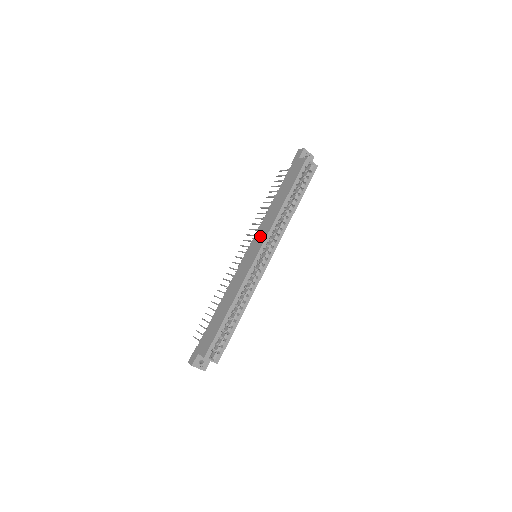
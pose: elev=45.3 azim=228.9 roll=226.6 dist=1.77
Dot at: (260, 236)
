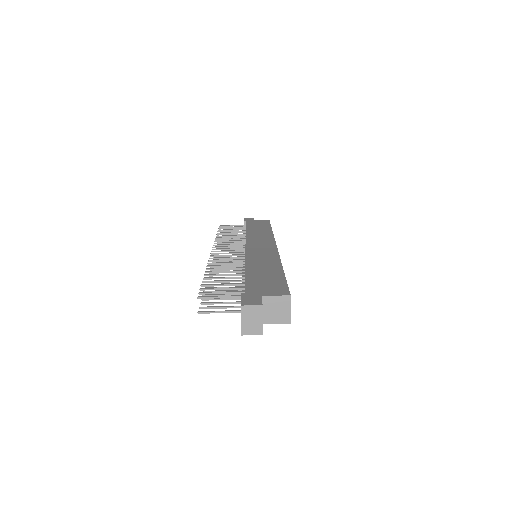
Dot at: (261, 240)
